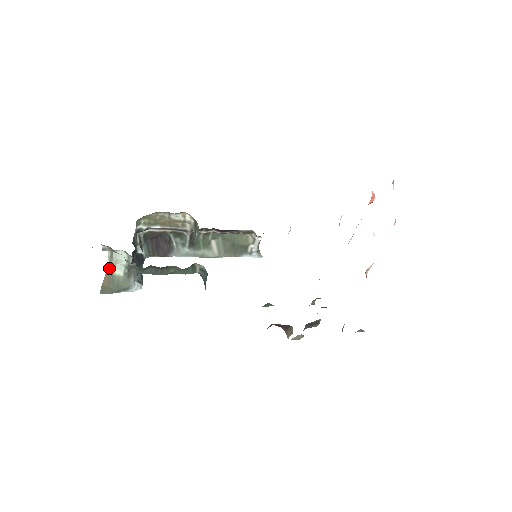
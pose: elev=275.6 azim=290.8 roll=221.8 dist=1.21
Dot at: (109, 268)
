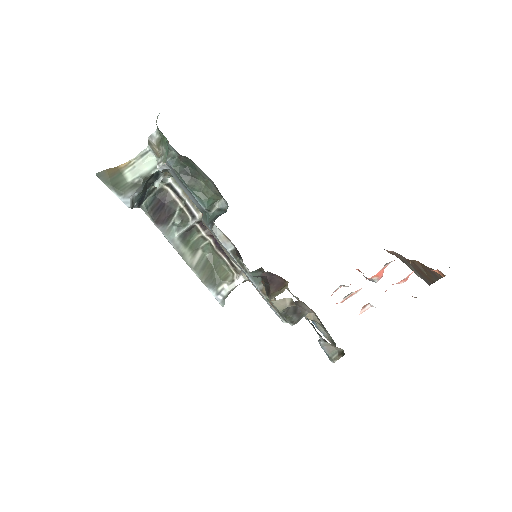
Dot at: (126, 165)
